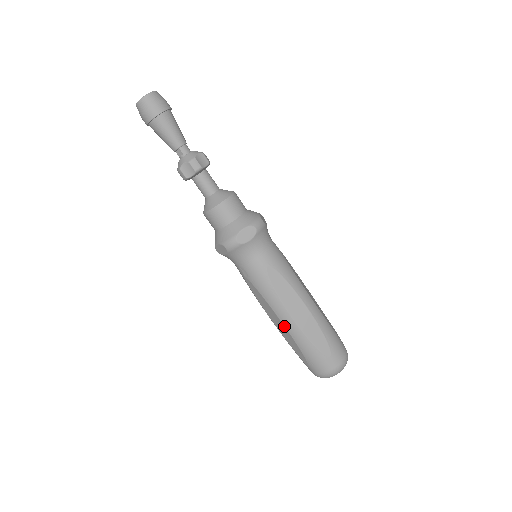
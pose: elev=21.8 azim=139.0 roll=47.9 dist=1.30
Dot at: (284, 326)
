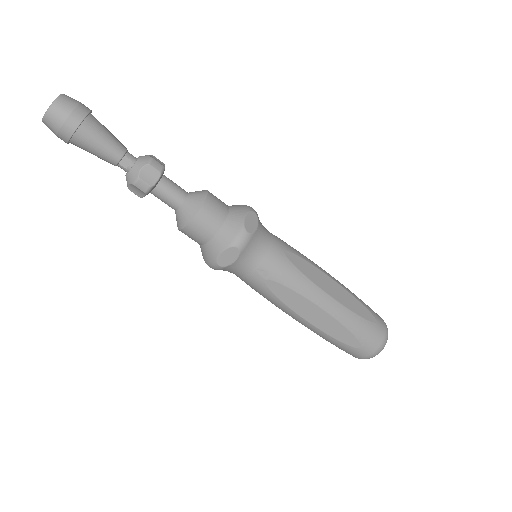
Dot at: (327, 313)
